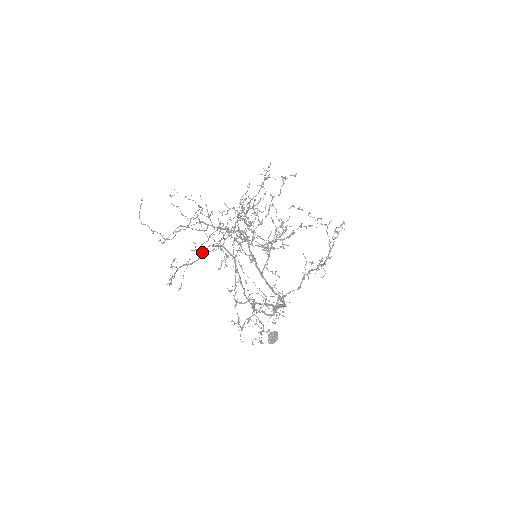
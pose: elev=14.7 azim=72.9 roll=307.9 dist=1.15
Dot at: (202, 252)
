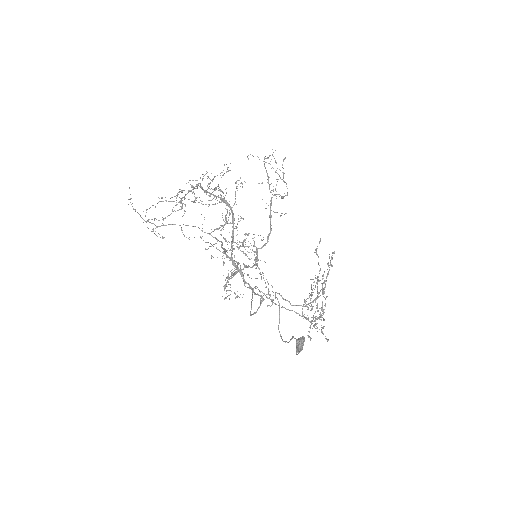
Dot at: occluded
